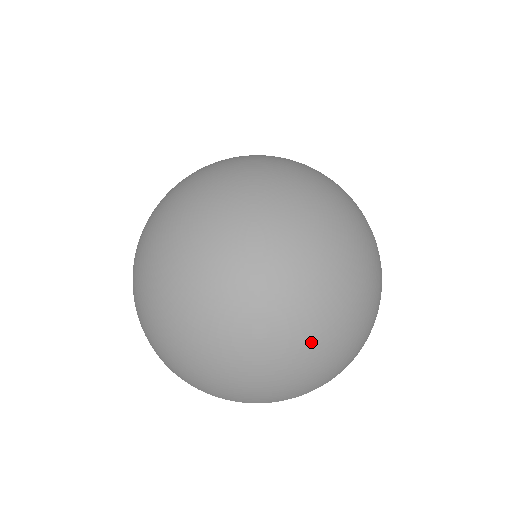
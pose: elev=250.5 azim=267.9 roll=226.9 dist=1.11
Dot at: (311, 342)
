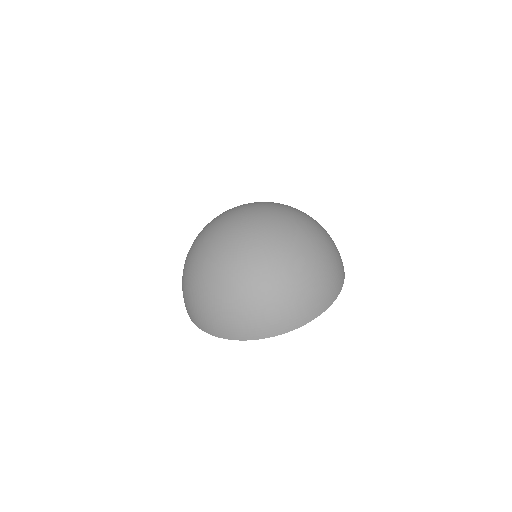
Dot at: (289, 270)
